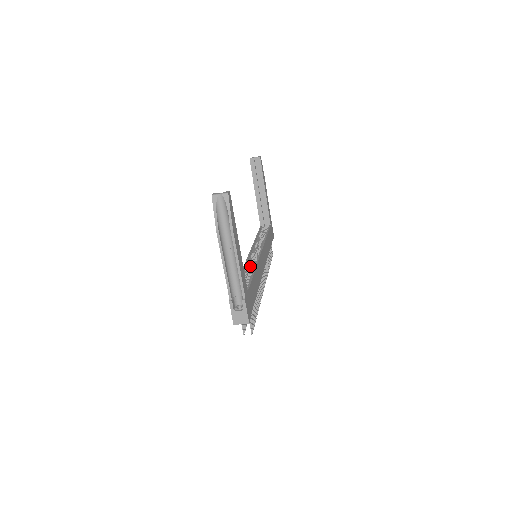
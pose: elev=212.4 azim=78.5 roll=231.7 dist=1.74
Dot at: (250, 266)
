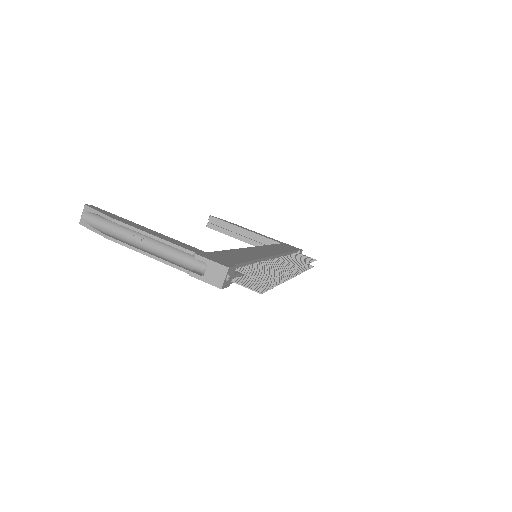
Dot at: occluded
